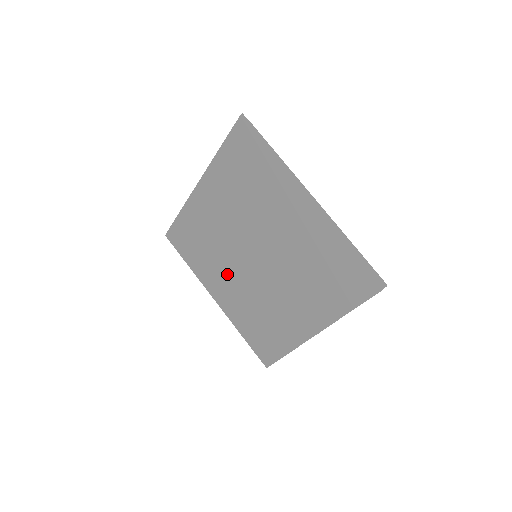
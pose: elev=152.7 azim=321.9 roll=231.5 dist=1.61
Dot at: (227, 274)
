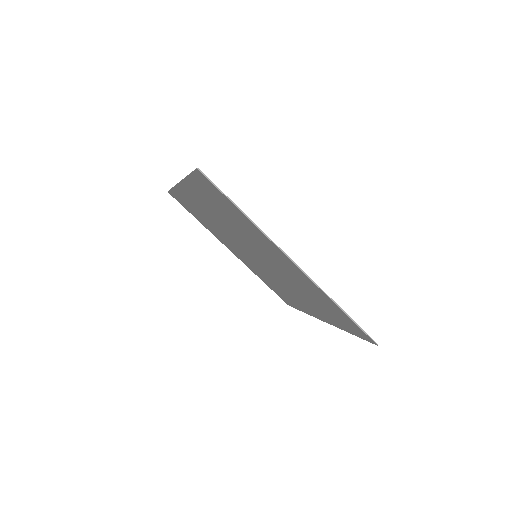
Dot at: (235, 247)
